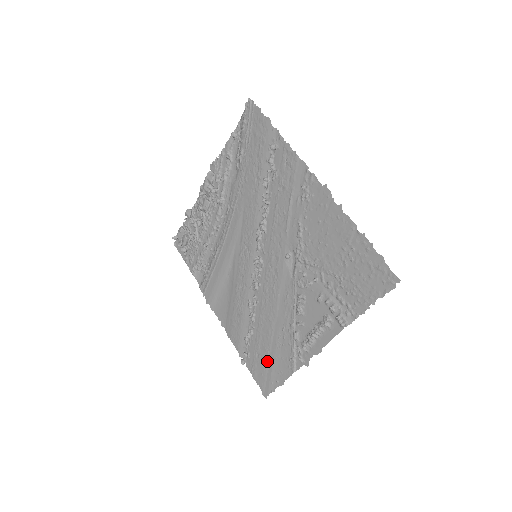
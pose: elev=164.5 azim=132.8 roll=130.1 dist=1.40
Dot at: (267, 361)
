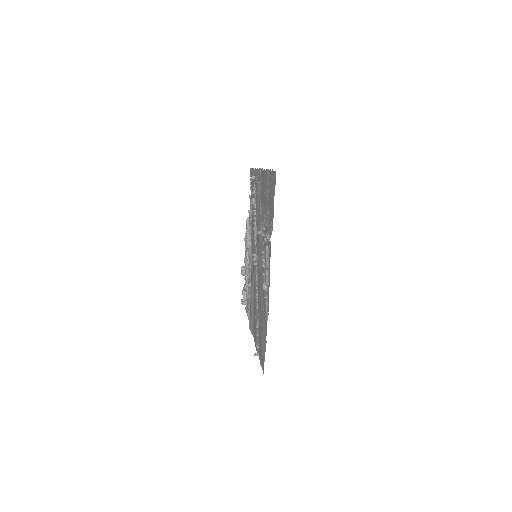
Dot at: (262, 334)
